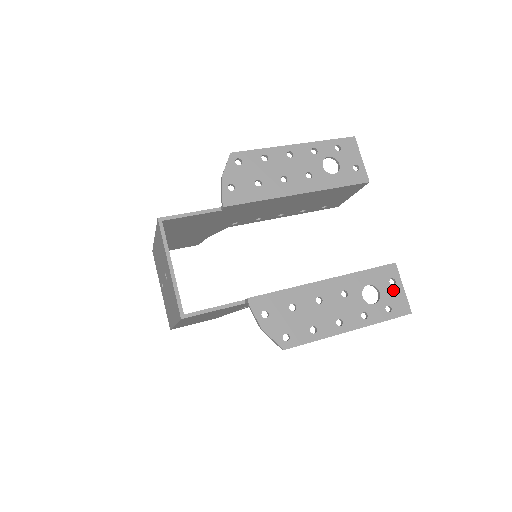
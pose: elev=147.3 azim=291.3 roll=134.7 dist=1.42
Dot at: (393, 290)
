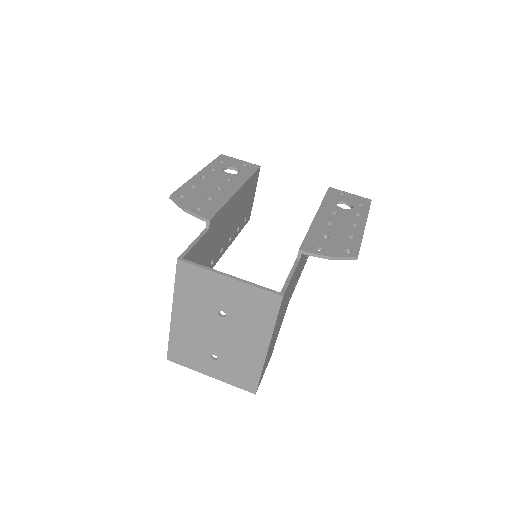
Dot at: (348, 197)
